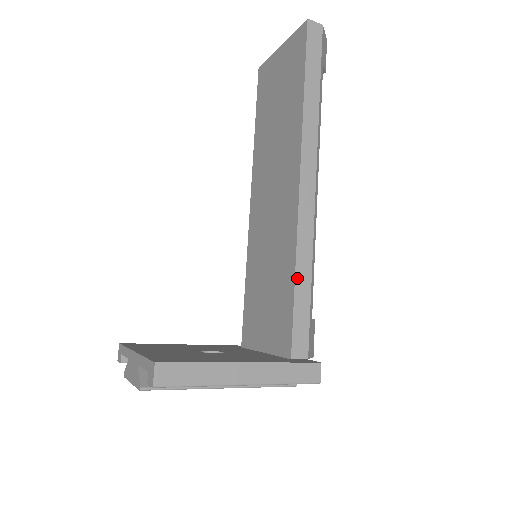
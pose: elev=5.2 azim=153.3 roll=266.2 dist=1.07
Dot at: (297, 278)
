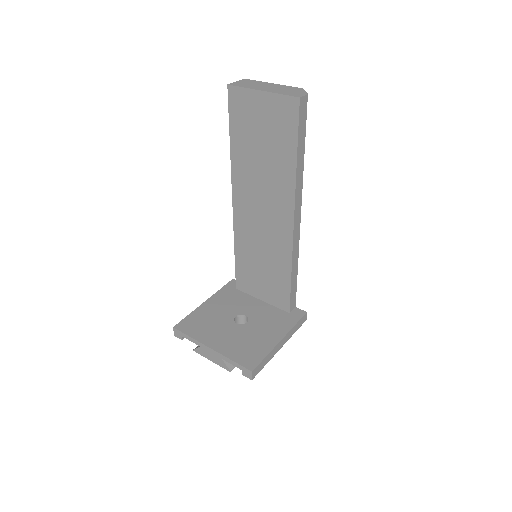
Dot at: (292, 275)
